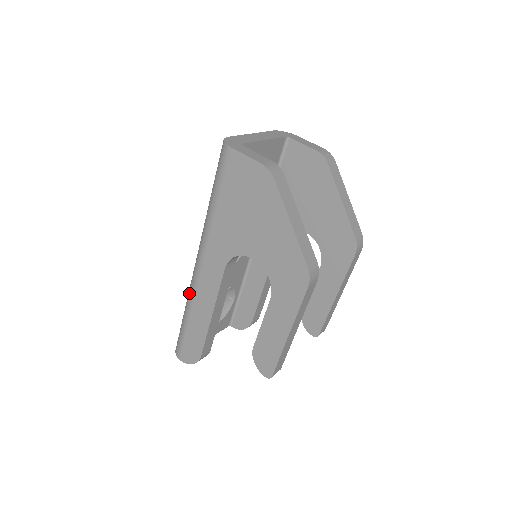
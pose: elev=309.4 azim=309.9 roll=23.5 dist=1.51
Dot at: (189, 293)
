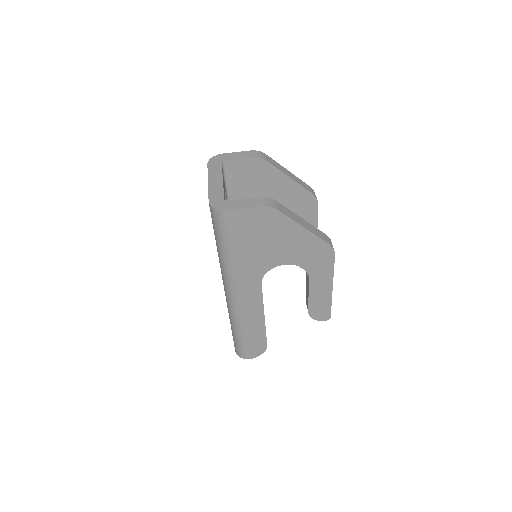
Dot at: (235, 317)
